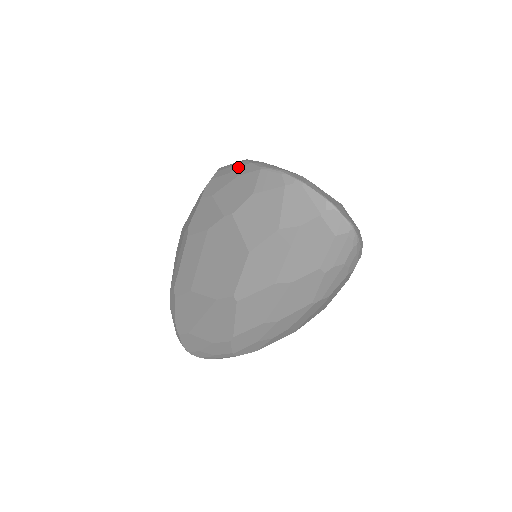
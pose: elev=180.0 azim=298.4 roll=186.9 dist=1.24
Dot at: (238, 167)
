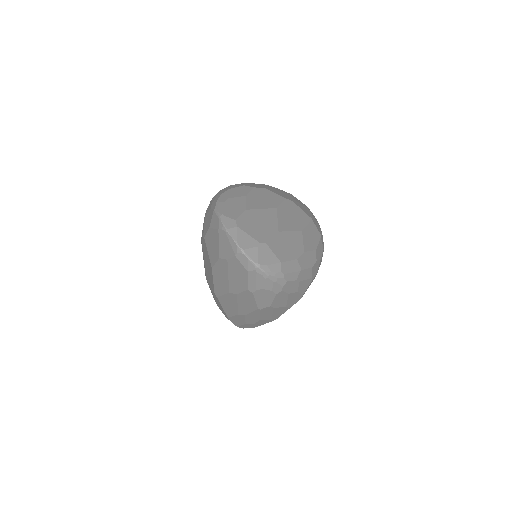
Dot at: (215, 200)
